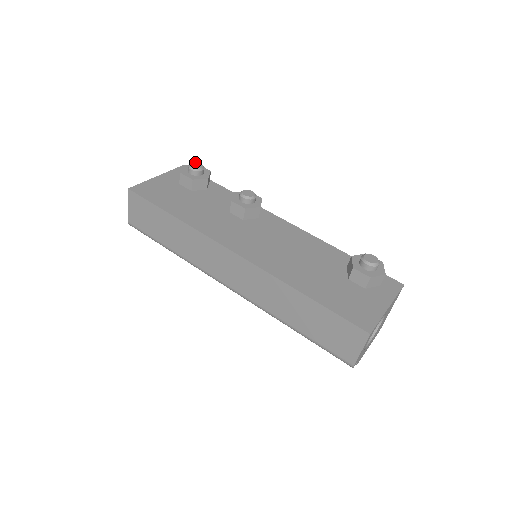
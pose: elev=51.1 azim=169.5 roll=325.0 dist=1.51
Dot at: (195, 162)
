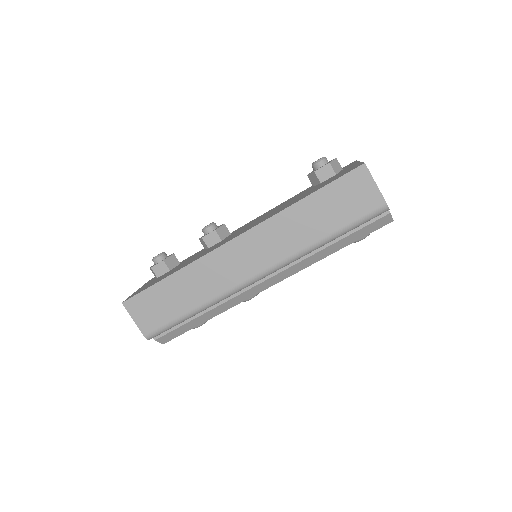
Dot at: occluded
